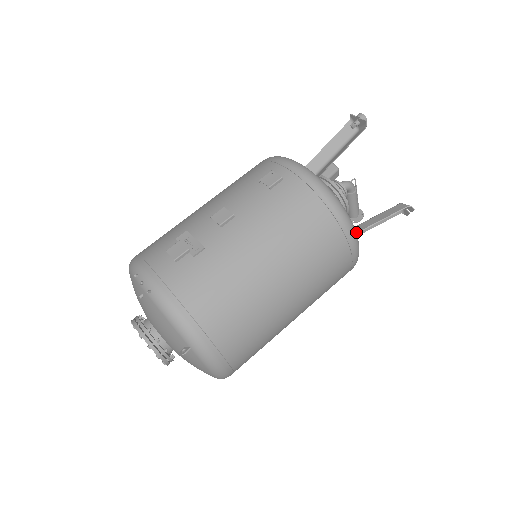
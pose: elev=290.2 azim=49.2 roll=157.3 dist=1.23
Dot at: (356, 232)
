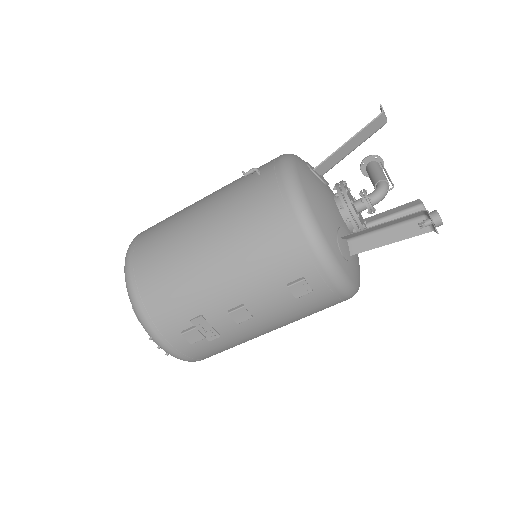
Dot at: occluded
